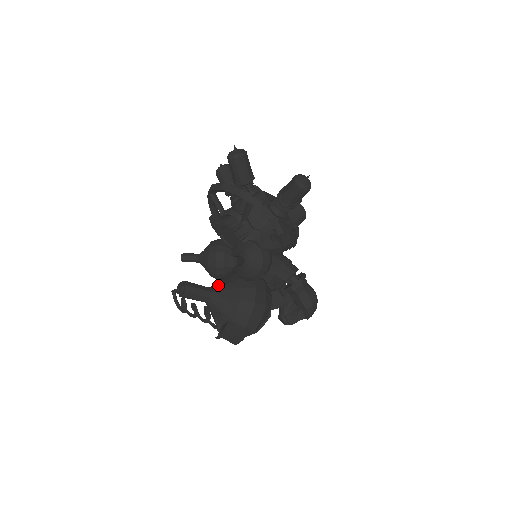
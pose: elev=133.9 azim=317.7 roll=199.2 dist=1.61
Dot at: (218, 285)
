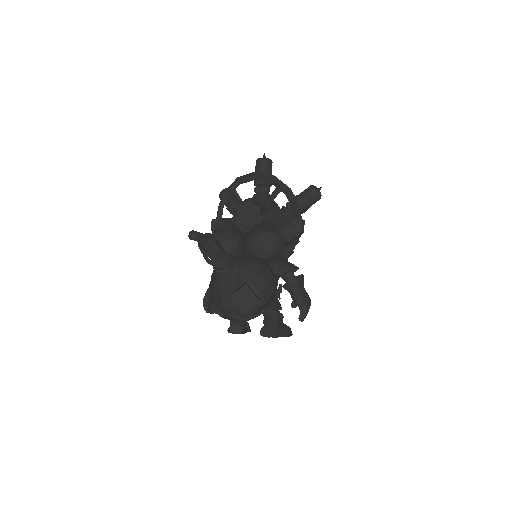
Dot at: occluded
